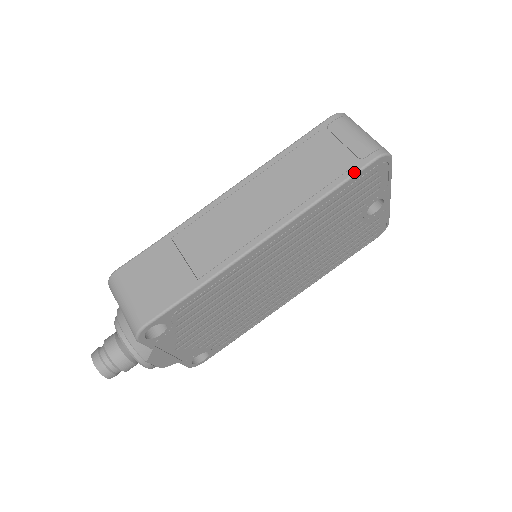
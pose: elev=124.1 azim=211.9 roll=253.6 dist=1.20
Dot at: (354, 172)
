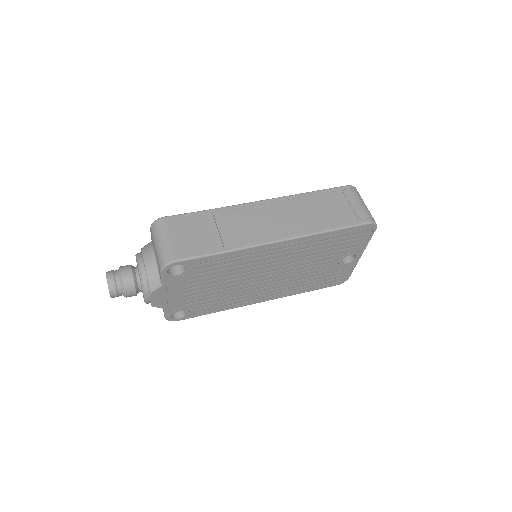
Dot at: (352, 225)
